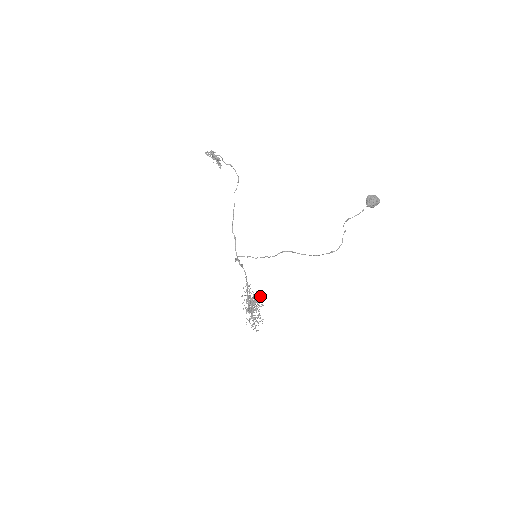
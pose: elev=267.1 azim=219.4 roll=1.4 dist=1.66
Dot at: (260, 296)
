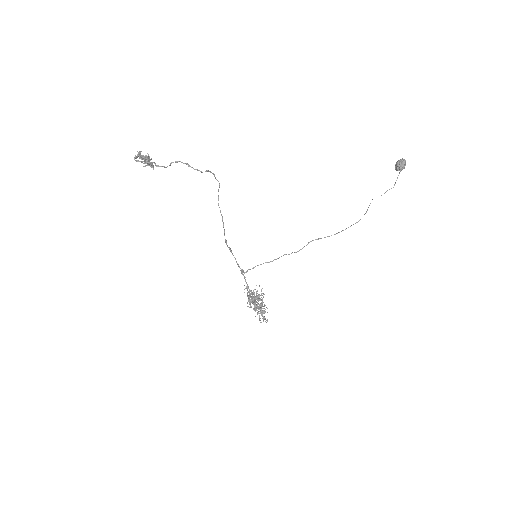
Dot at: (261, 289)
